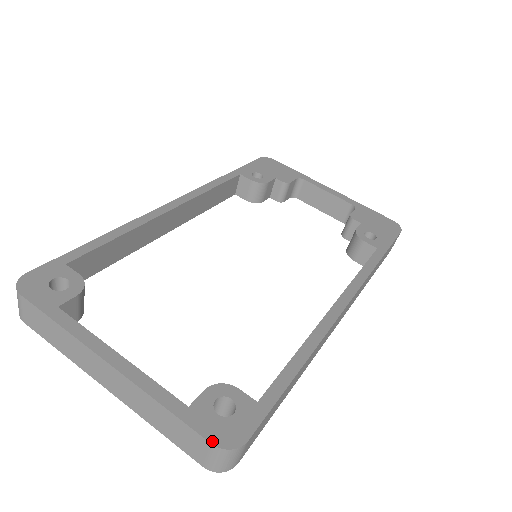
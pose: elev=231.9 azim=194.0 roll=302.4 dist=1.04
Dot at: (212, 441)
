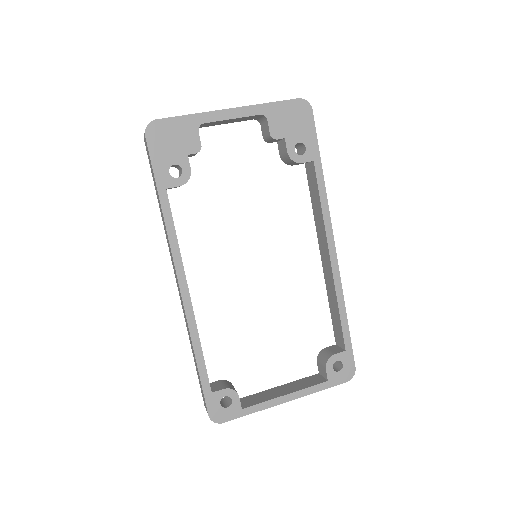
Dot at: (346, 381)
